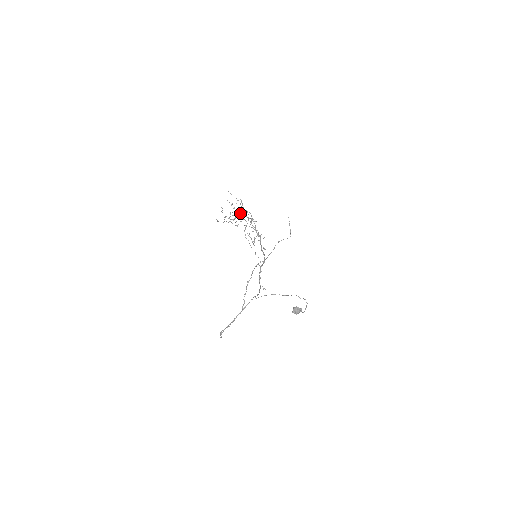
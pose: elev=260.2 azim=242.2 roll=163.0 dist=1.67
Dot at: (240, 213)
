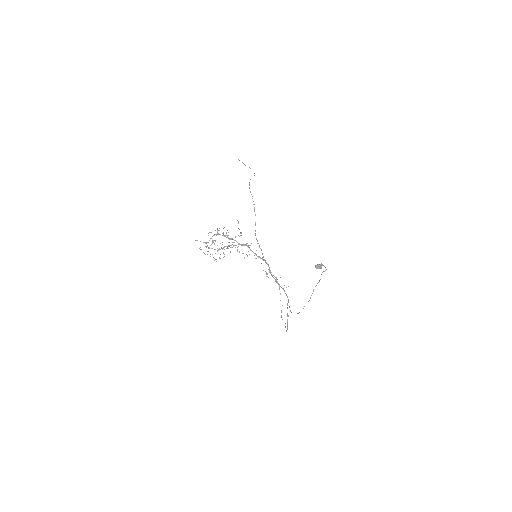
Dot at: (217, 248)
